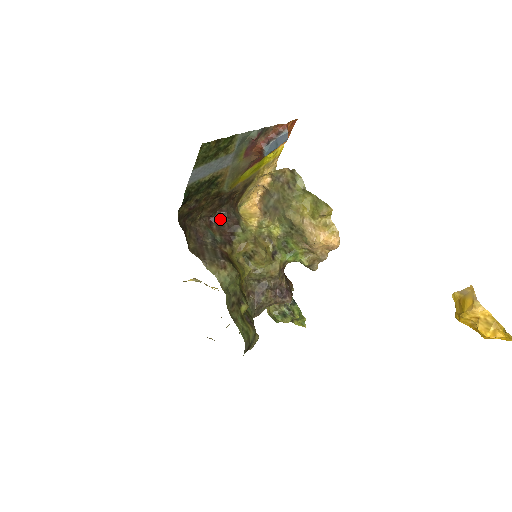
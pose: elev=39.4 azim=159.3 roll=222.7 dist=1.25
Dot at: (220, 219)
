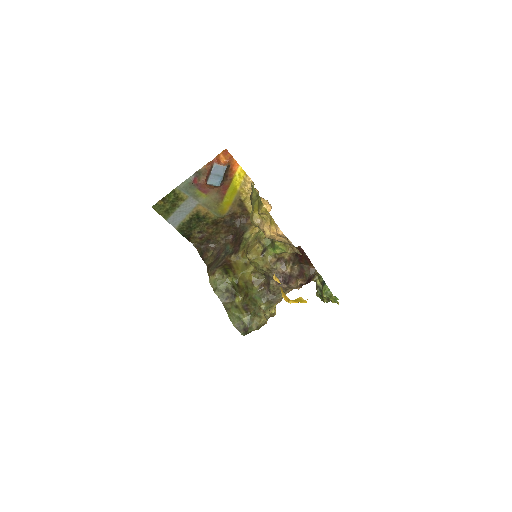
Dot at: (236, 235)
